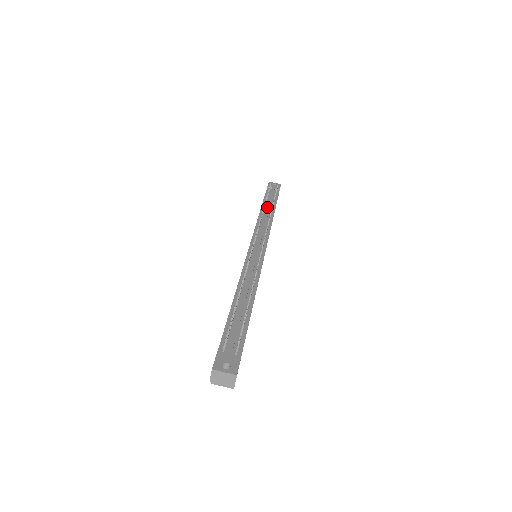
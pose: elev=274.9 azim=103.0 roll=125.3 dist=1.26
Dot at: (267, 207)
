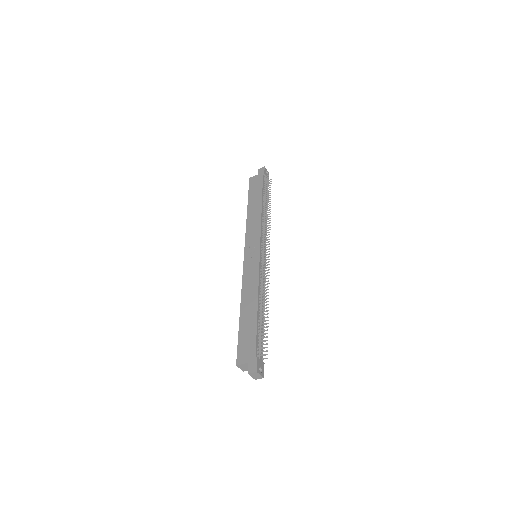
Dot at: occluded
